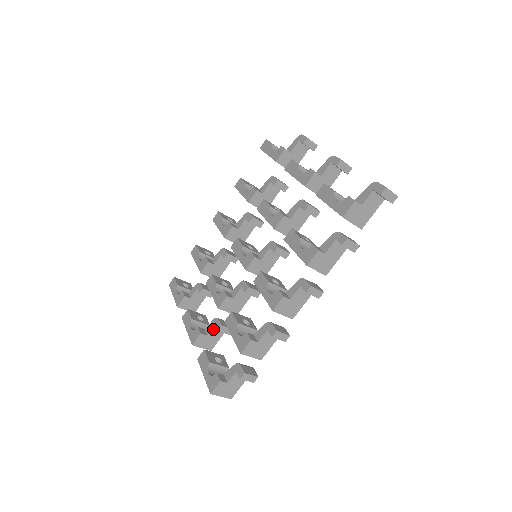
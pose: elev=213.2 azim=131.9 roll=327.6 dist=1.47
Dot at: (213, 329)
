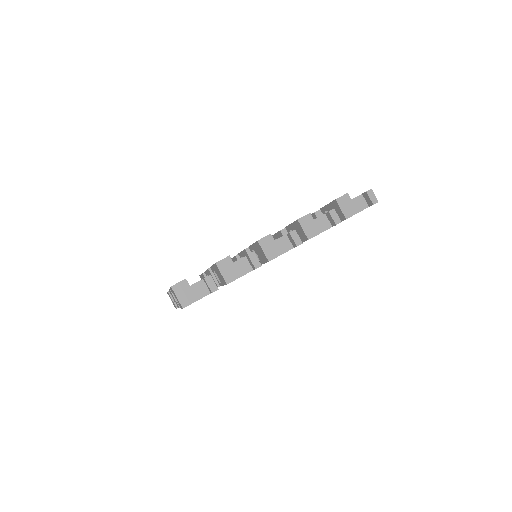
Dot at: occluded
